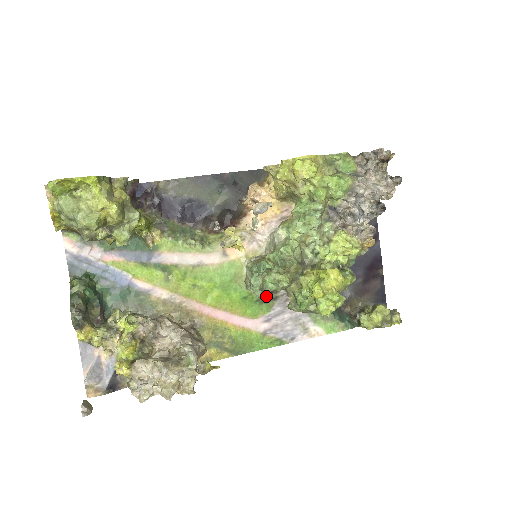
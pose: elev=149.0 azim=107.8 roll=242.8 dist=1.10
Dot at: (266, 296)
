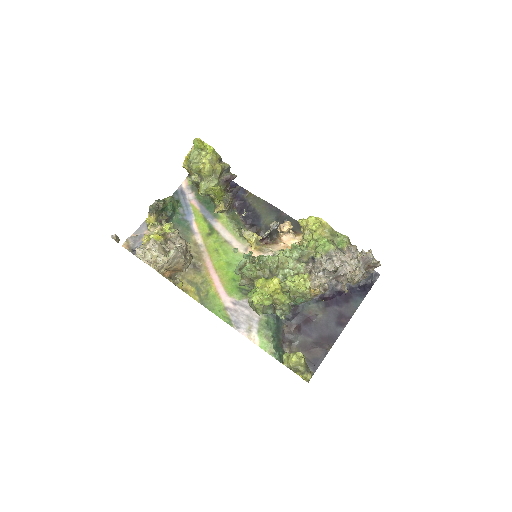
Dot at: (243, 283)
